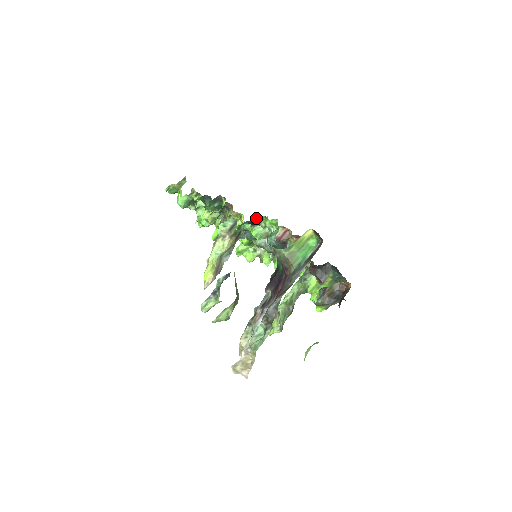
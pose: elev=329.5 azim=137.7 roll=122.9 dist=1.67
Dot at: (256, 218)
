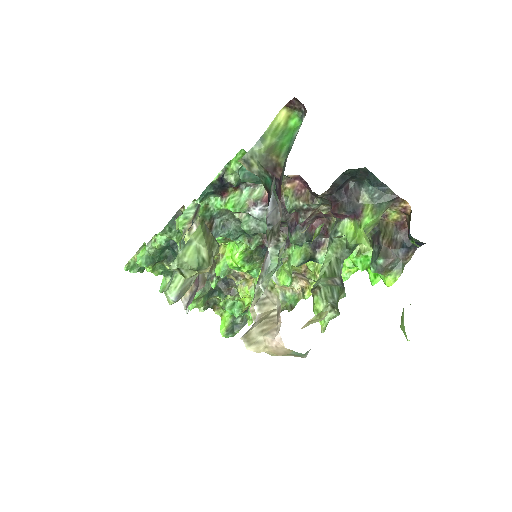
Dot at: (218, 174)
